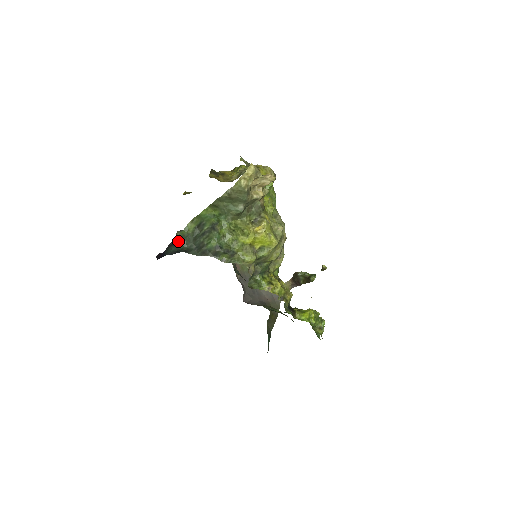
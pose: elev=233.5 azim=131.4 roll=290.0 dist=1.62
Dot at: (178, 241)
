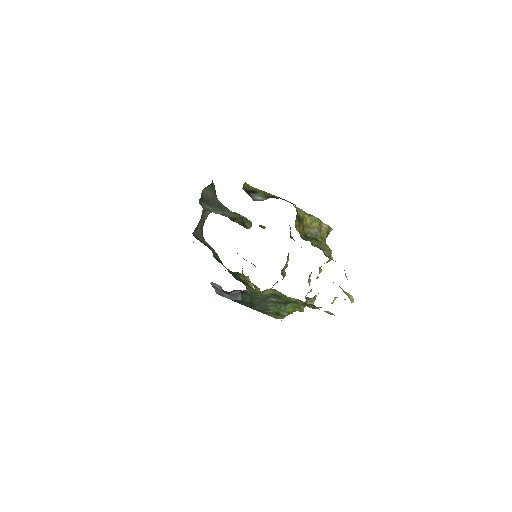
Dot at: (249, 294)
